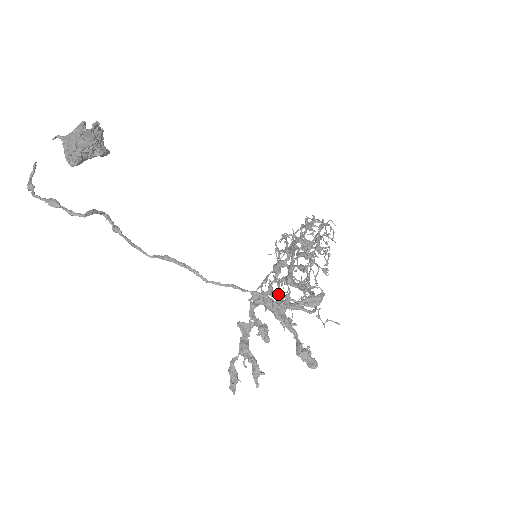
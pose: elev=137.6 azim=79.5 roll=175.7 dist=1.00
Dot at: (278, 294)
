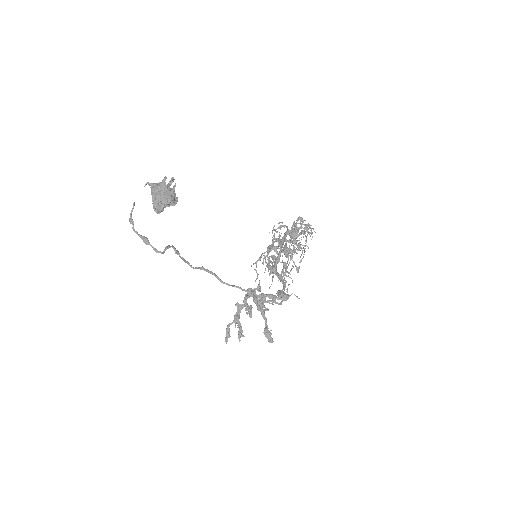
Dot at: occluded
